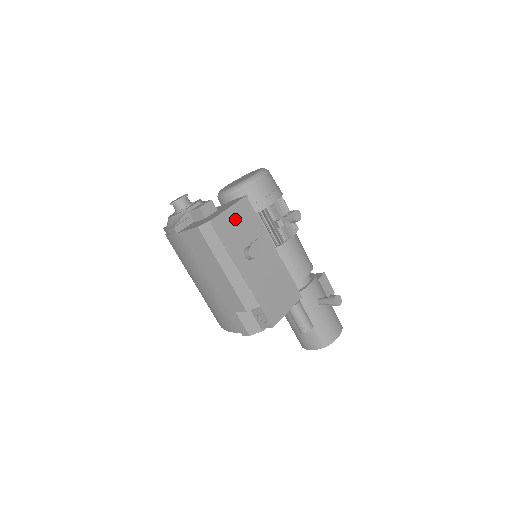
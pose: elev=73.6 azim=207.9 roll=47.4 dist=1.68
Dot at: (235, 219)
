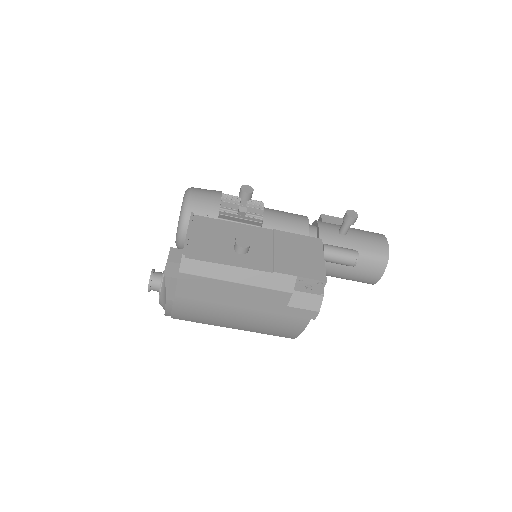
Dot at: (201, 237)
